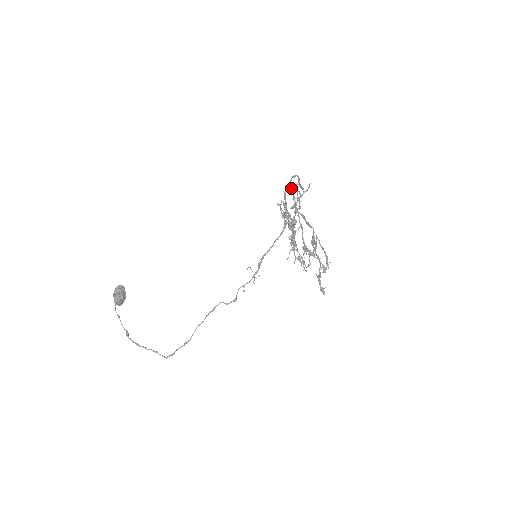
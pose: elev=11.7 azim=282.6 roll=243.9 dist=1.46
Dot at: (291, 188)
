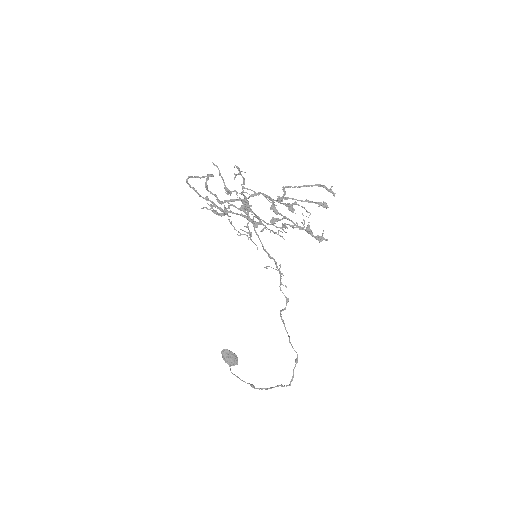
Dot at: occluded
